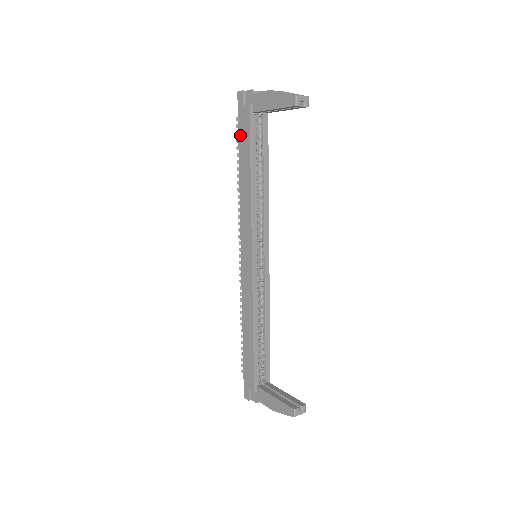
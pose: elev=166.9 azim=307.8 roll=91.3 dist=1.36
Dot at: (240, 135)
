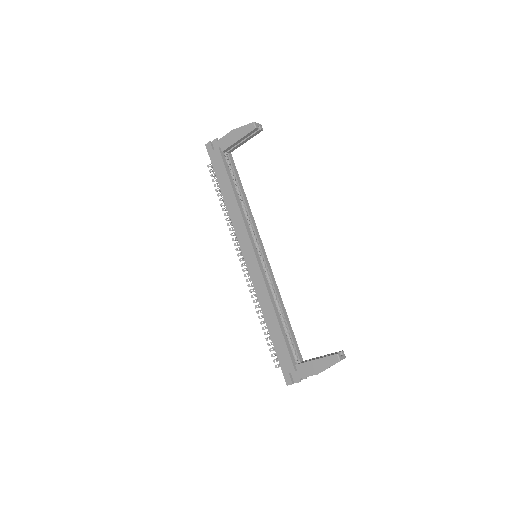
Dot at: (216, 171)
